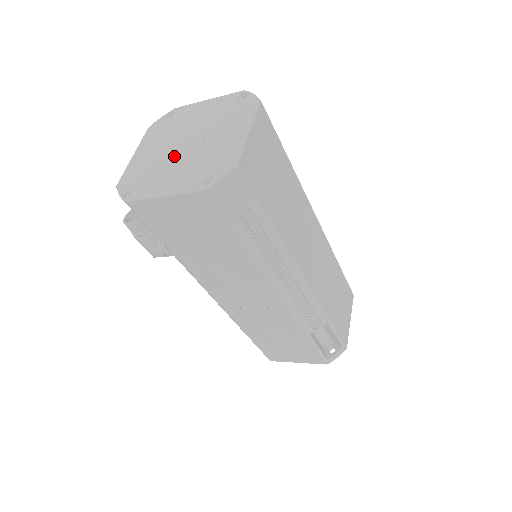
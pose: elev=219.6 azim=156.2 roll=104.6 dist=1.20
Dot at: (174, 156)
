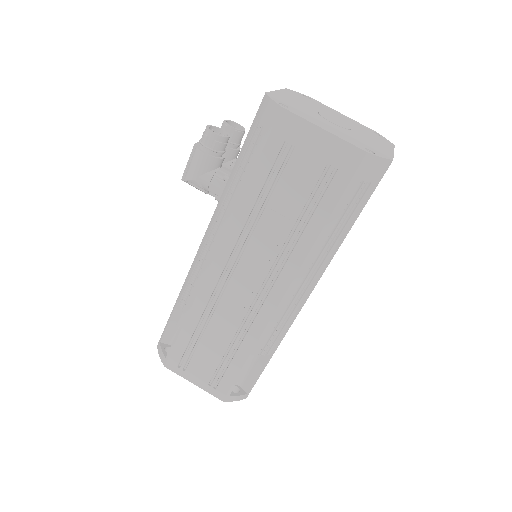
Dot at: (325, 118)
